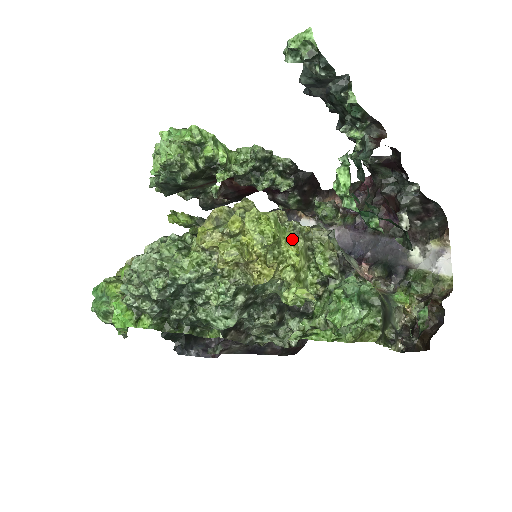
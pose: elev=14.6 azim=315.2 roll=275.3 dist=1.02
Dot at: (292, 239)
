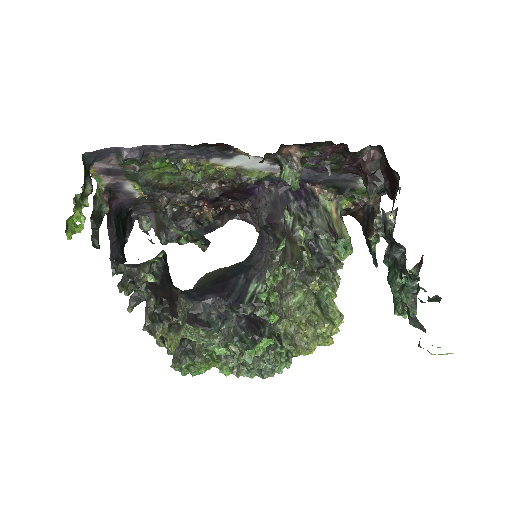
Dot at: (333, 294)
